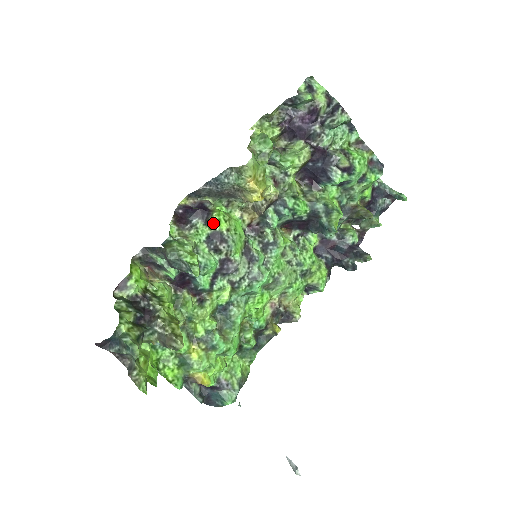
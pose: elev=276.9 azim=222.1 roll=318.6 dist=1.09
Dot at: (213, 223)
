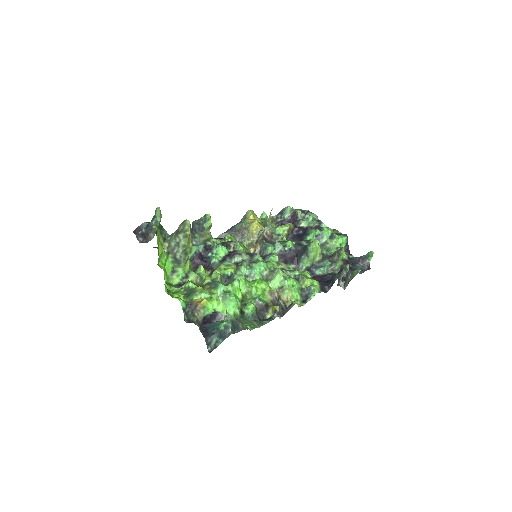
Dot at: (227, 237)
